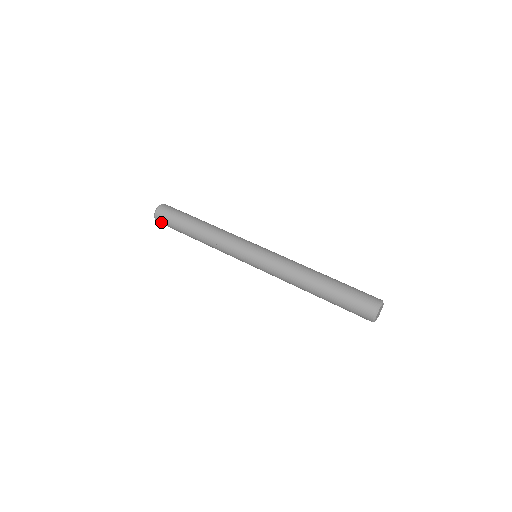
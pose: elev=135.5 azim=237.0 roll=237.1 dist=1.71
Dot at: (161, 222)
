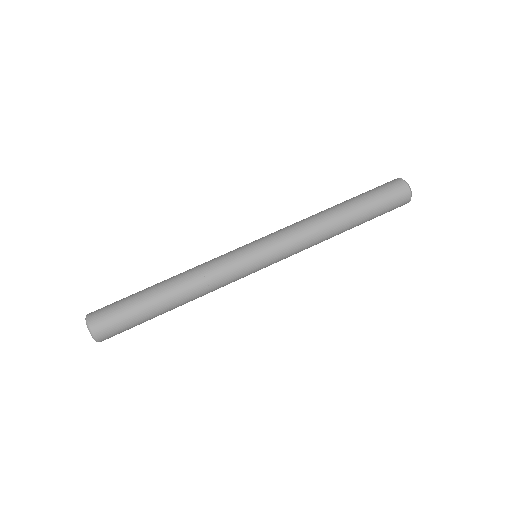
Dot at: occluded
